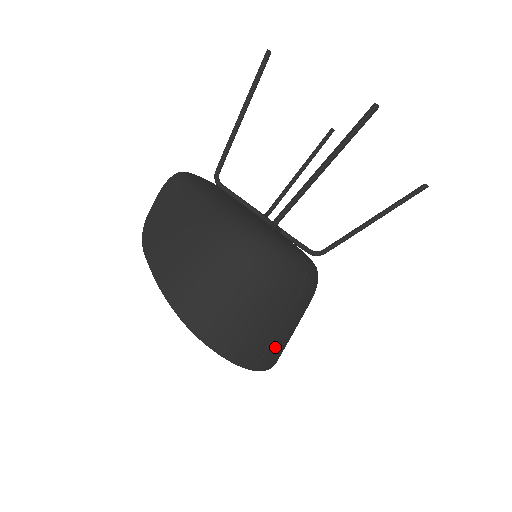
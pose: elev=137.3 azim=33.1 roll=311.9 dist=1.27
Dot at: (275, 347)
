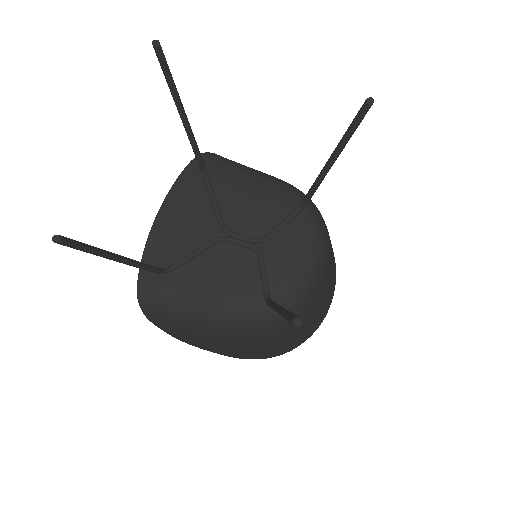
Dot at: (333, 282)
